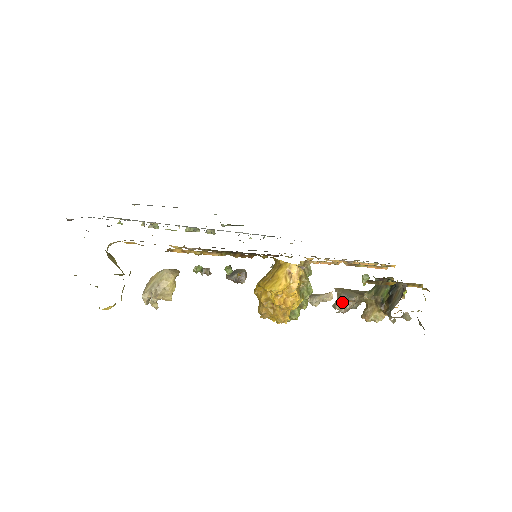
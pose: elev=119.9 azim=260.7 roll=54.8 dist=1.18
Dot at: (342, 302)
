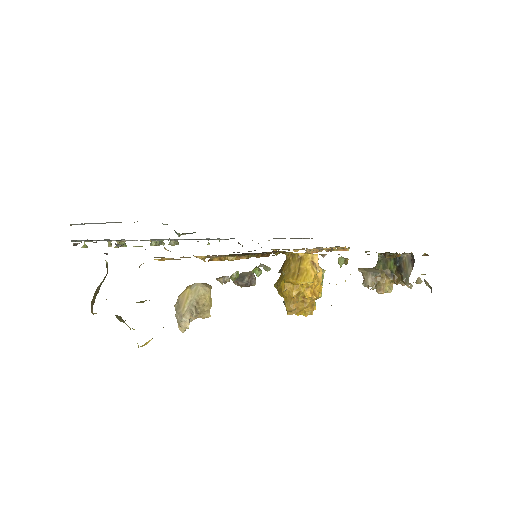
Dot at: (372, 279)
